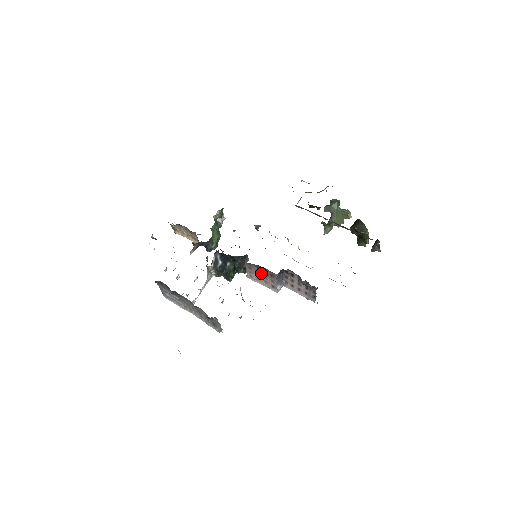
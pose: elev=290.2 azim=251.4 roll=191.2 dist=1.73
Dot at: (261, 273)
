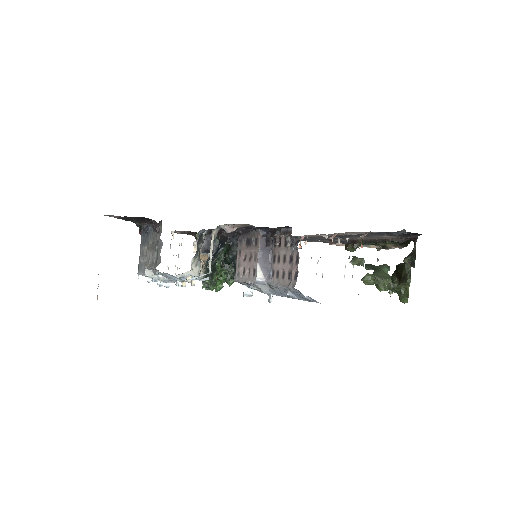
Dot at: (248, 252)
